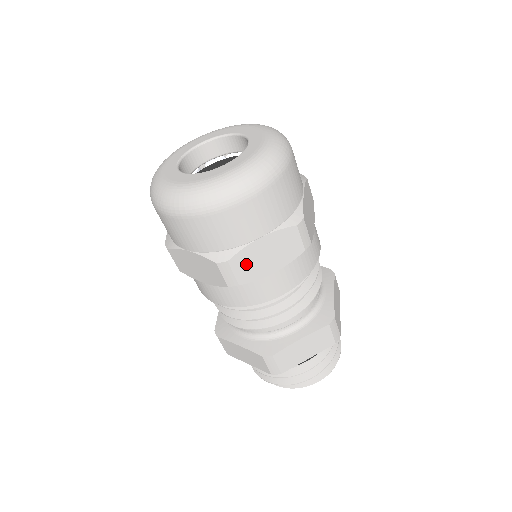
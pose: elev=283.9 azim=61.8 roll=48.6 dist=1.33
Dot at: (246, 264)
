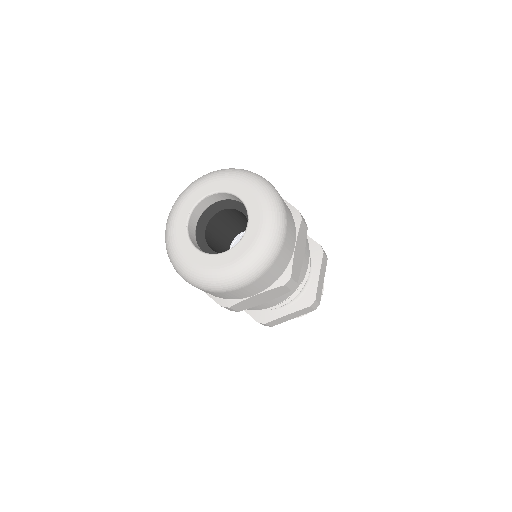
Dot at: (244, 305)
